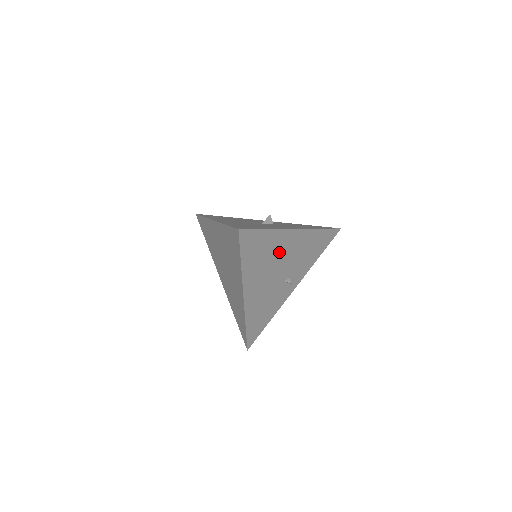
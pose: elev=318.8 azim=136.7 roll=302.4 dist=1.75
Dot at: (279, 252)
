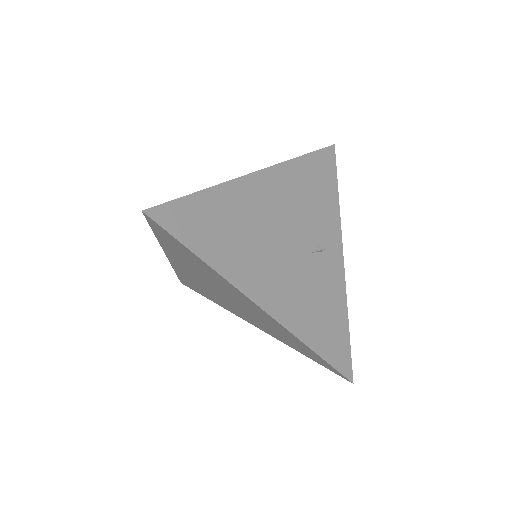
Dot at: (259, 215)
